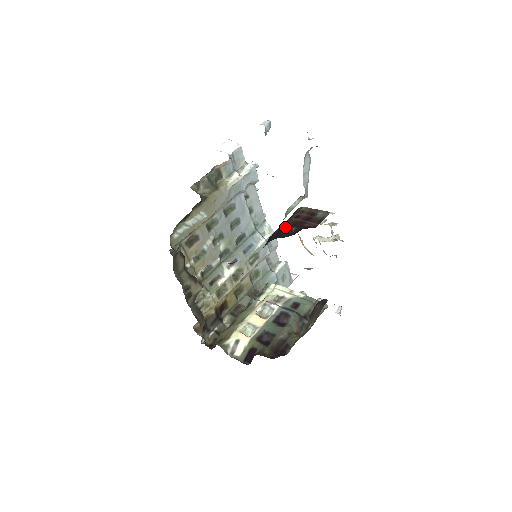
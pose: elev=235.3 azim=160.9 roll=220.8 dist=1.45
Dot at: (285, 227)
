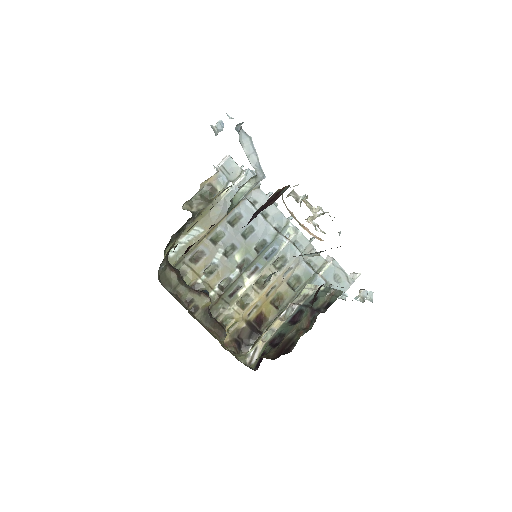
Dot at: occluded
